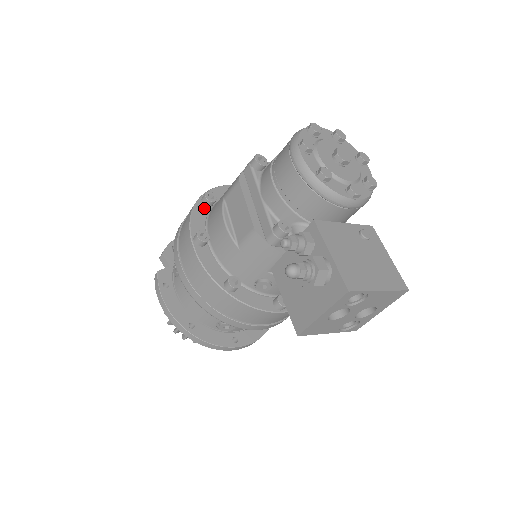
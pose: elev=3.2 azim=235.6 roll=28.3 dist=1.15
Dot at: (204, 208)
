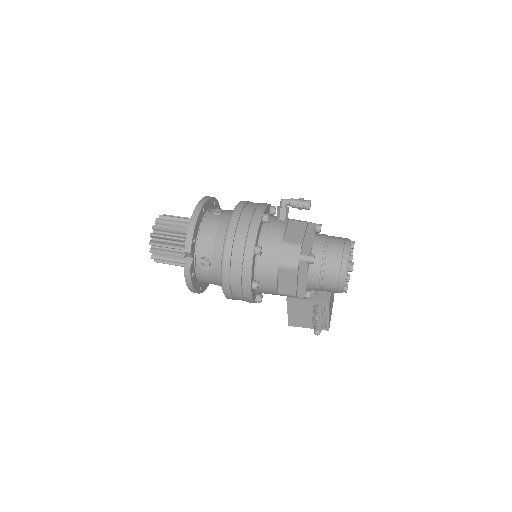
Dot at: (255, 258)
